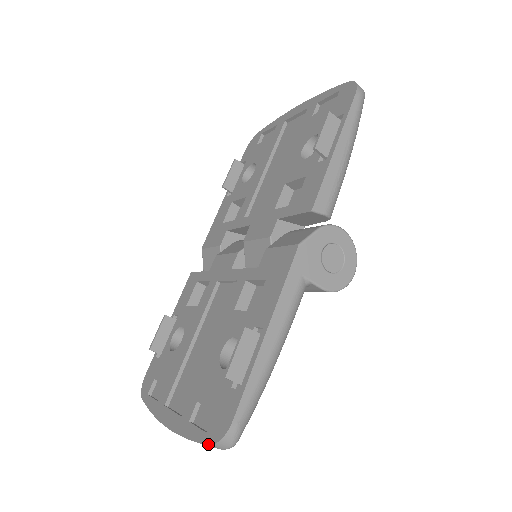
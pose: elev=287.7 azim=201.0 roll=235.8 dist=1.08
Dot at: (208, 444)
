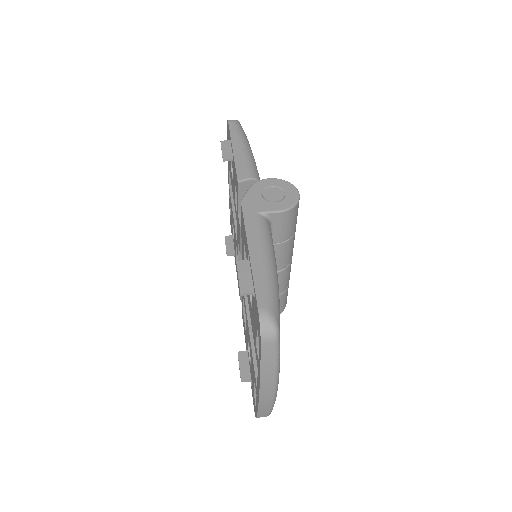
Dot at: (260, 343)
